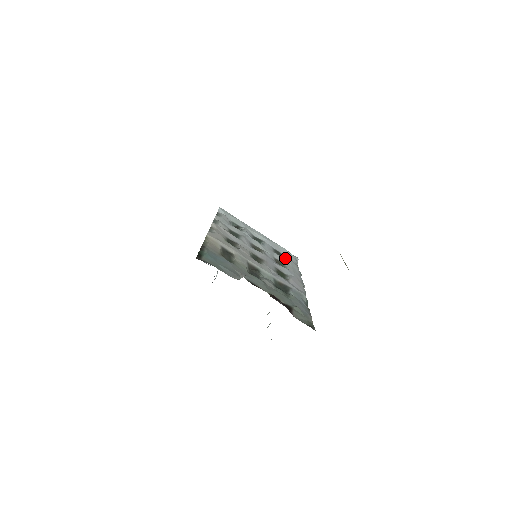
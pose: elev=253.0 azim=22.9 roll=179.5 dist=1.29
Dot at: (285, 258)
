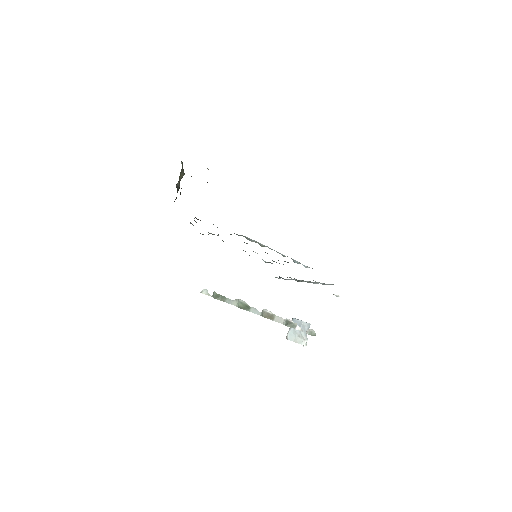
Dot at: occluded
